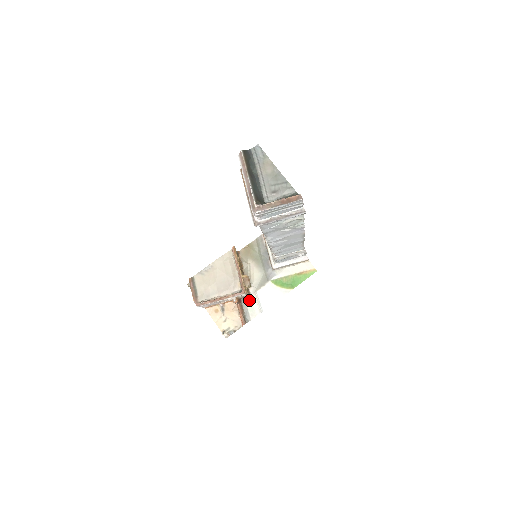
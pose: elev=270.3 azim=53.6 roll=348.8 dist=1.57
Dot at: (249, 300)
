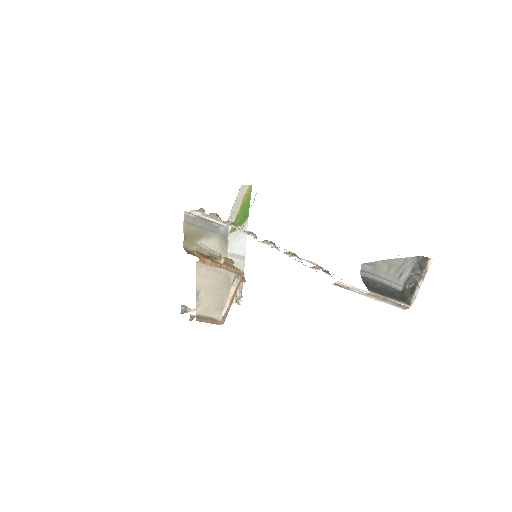
Dot at: occluded
